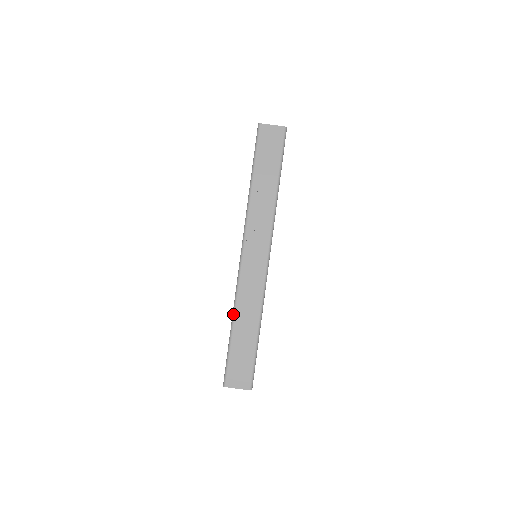
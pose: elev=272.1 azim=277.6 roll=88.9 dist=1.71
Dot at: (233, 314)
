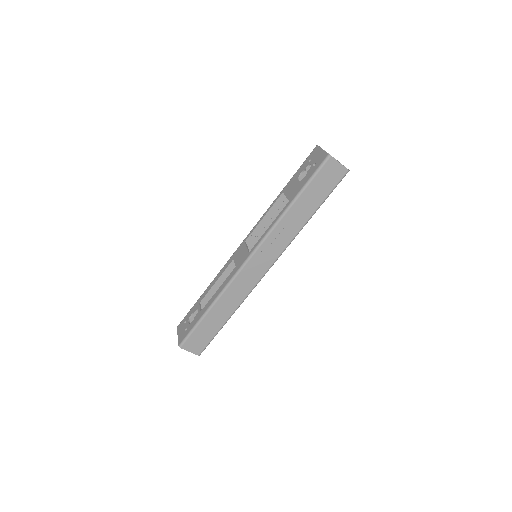
Dot at: (215, 300)
